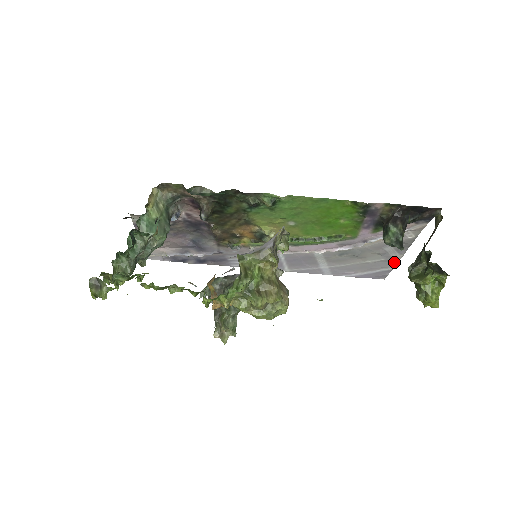
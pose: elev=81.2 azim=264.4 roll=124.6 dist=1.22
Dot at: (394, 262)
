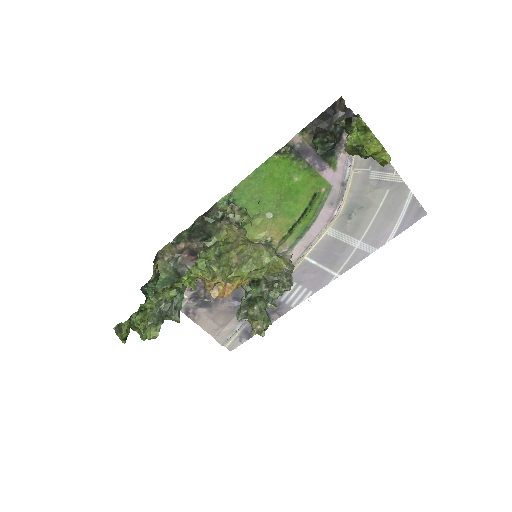
Dot at: (401, 186)
